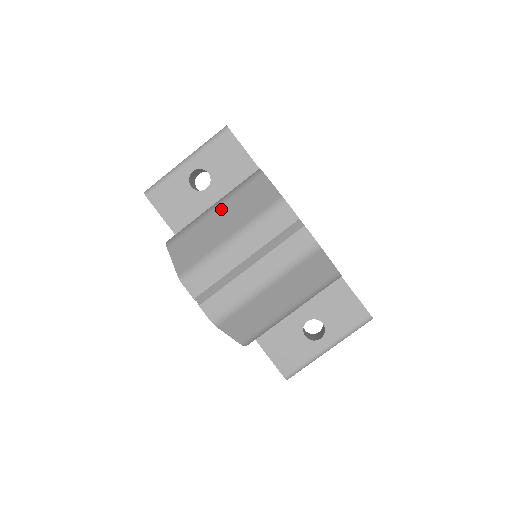
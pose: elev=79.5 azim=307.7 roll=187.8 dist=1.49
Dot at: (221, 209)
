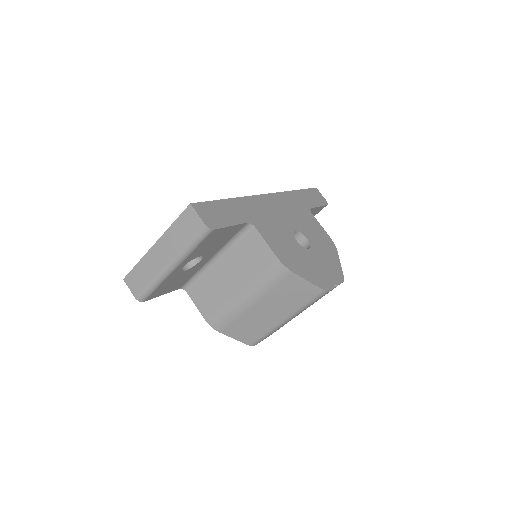
Dot at: (261, 303)
